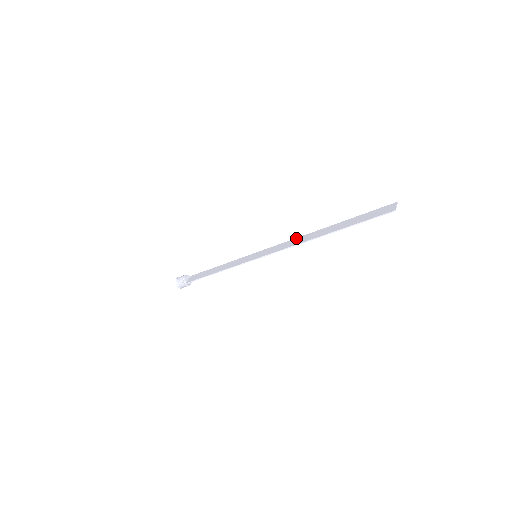
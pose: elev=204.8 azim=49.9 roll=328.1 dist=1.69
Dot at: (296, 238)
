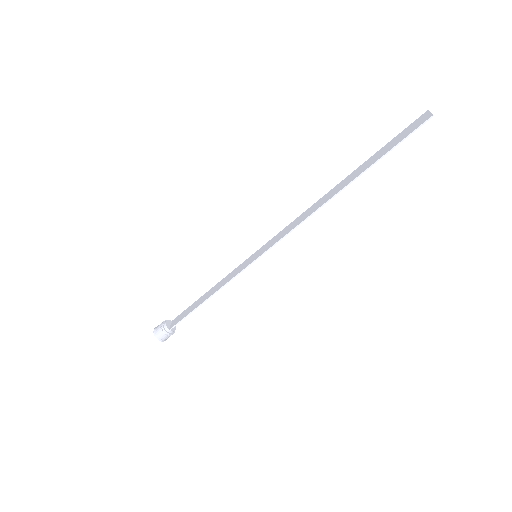
Dot at: (304, 212)
